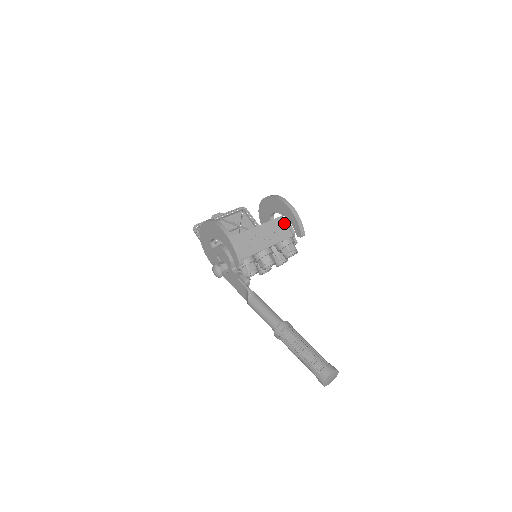
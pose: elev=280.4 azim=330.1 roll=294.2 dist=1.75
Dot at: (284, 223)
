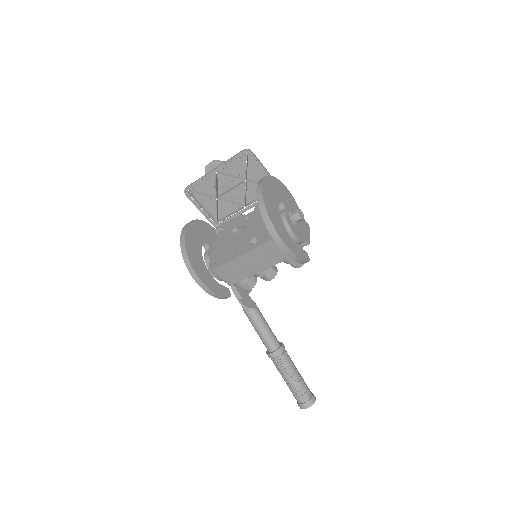
Dot at: occluded
